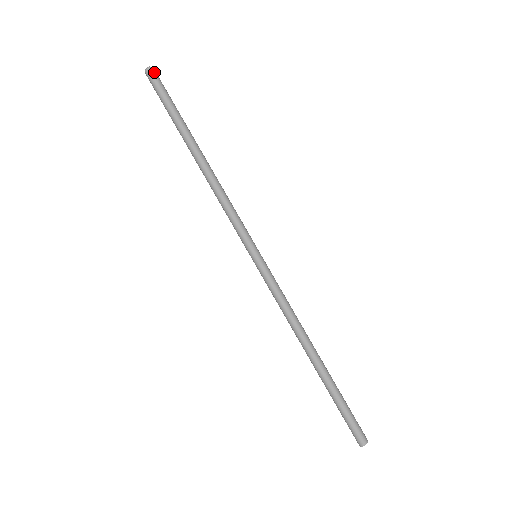
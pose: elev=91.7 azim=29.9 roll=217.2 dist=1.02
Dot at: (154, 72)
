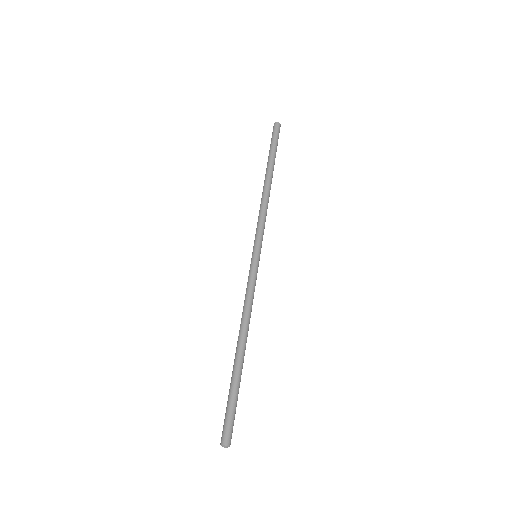
Dot at: occluded
